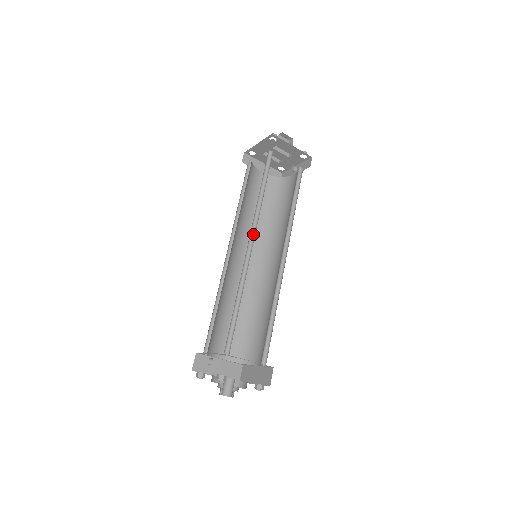
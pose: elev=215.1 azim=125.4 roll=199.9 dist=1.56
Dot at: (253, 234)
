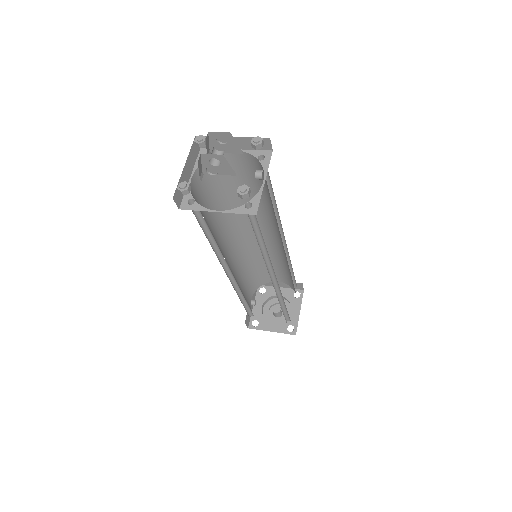
Dot at: (227, 265)
